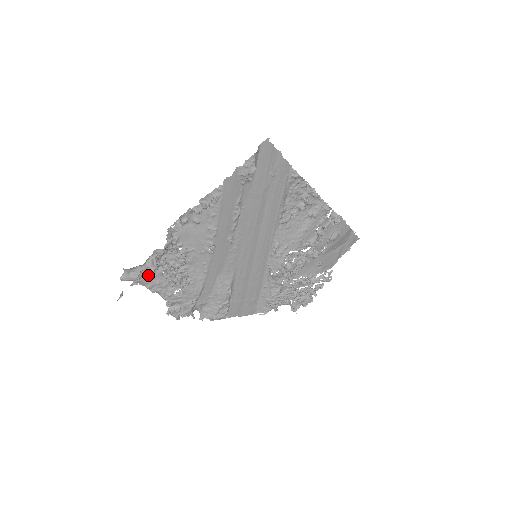
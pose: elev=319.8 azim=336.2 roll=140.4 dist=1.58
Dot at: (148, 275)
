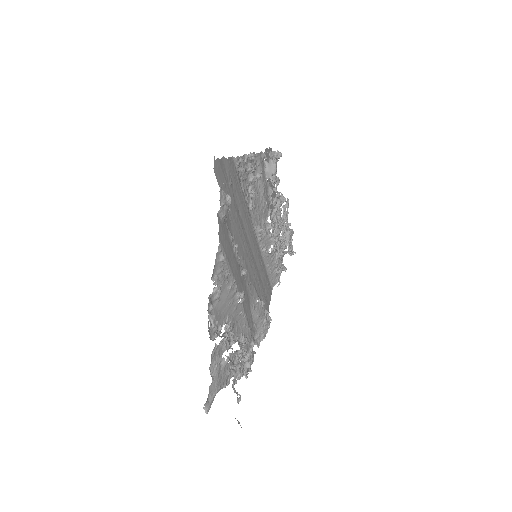
Dot at: (236, 382)
